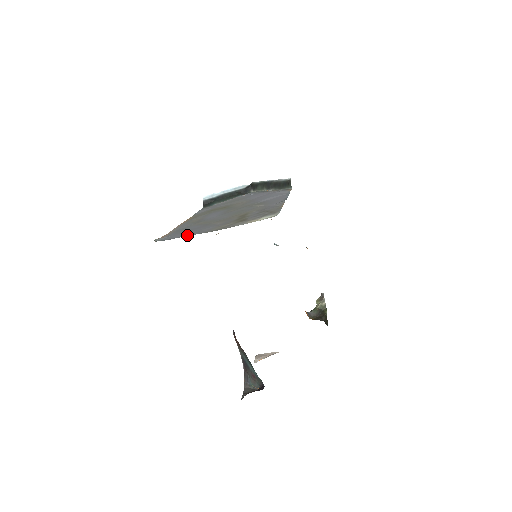
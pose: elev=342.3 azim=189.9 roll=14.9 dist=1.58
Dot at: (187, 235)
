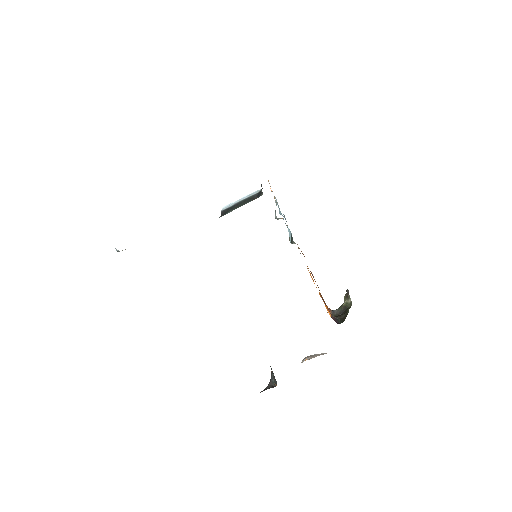
Dot at: occluded
